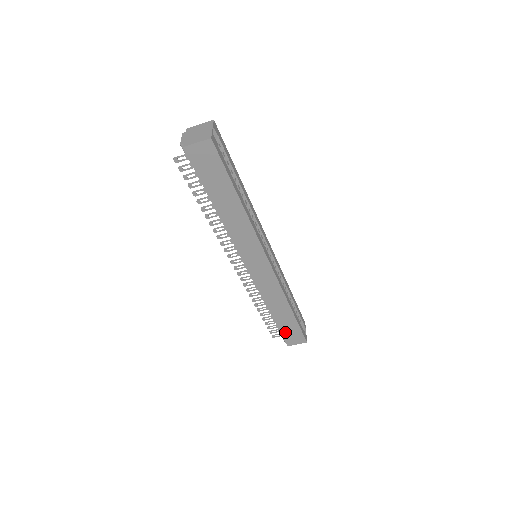
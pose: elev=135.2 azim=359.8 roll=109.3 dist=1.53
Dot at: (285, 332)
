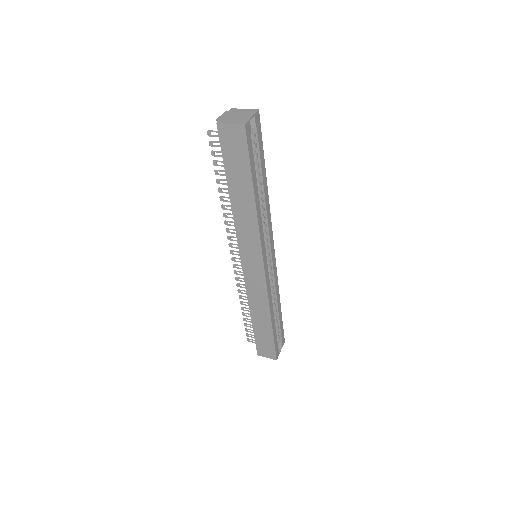
Dot at: (259, 341)
